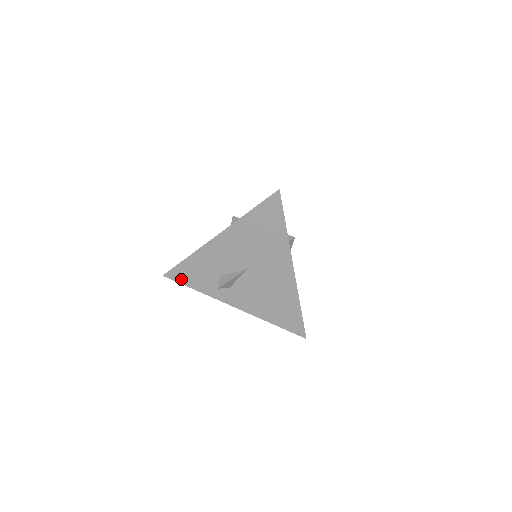
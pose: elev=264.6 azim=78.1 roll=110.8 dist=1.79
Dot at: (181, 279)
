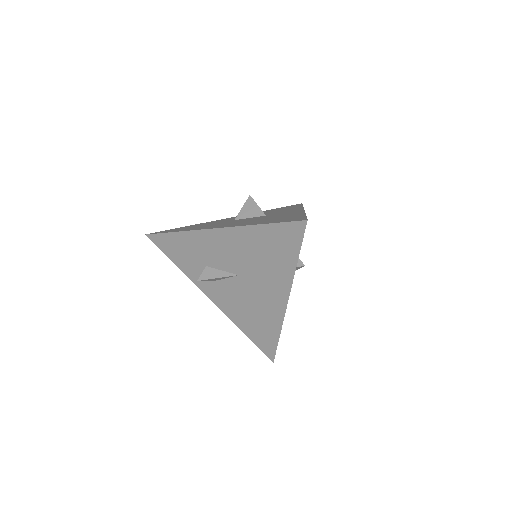
Dot at: (164, 248)
